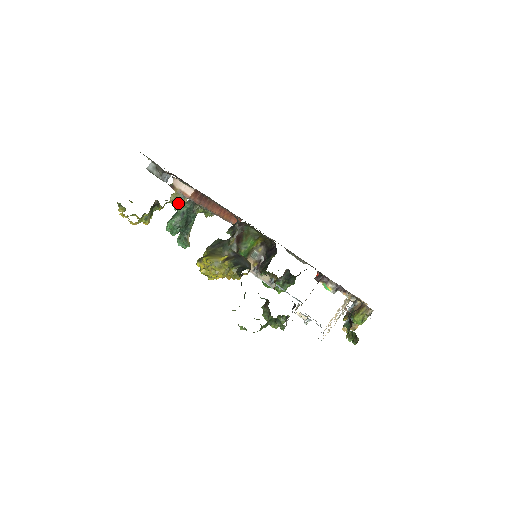
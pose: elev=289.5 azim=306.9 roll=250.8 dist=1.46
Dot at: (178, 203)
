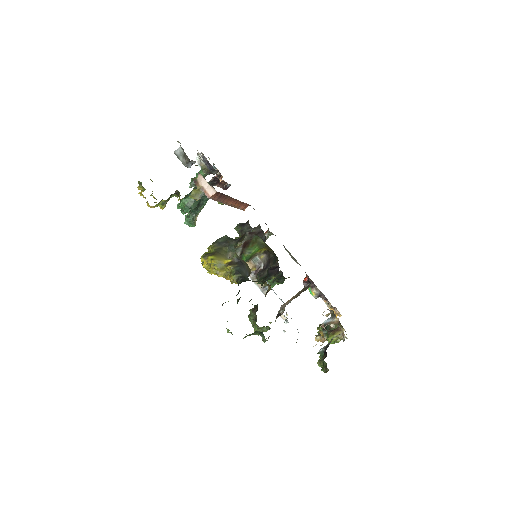
Dot at: (197, 198)
